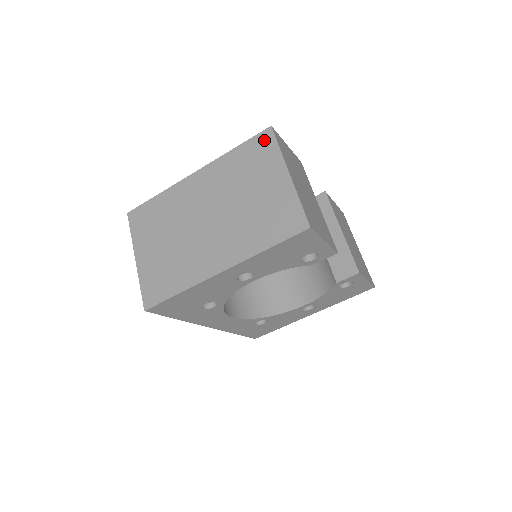
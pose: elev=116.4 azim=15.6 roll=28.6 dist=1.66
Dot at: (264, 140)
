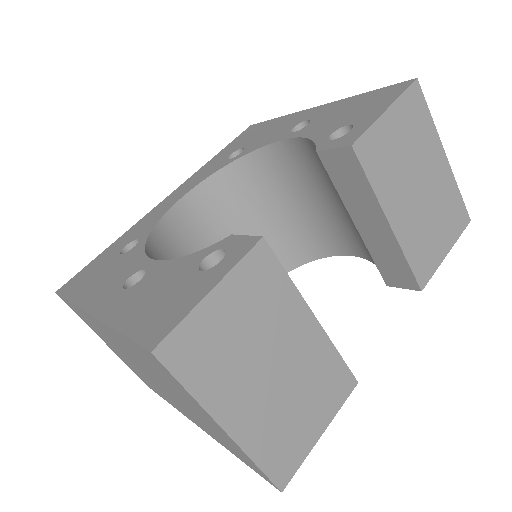
Dot at: (155, 362)
